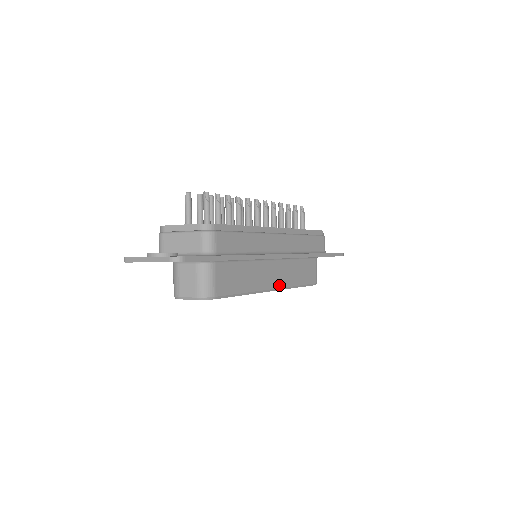
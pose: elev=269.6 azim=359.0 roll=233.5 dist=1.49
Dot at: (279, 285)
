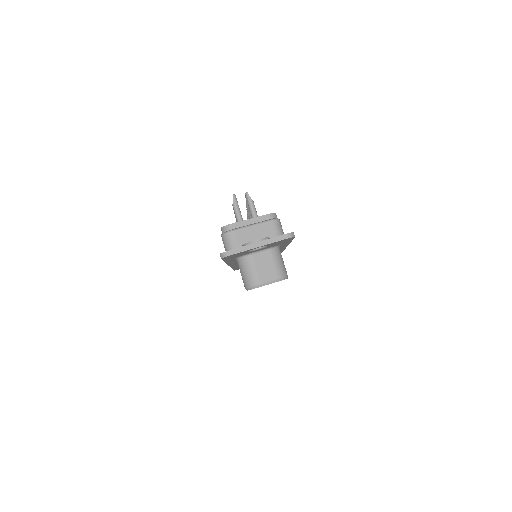
Dot at: occluded
